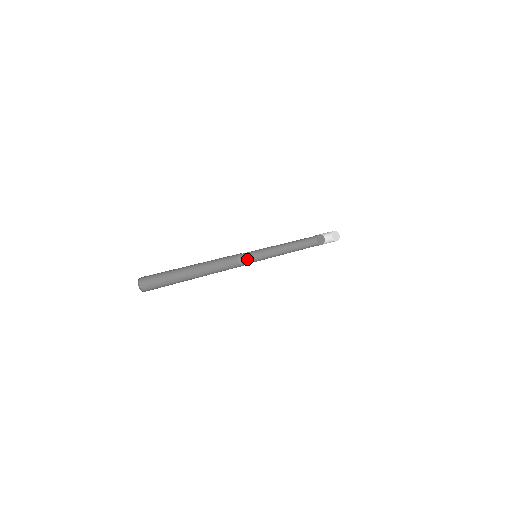
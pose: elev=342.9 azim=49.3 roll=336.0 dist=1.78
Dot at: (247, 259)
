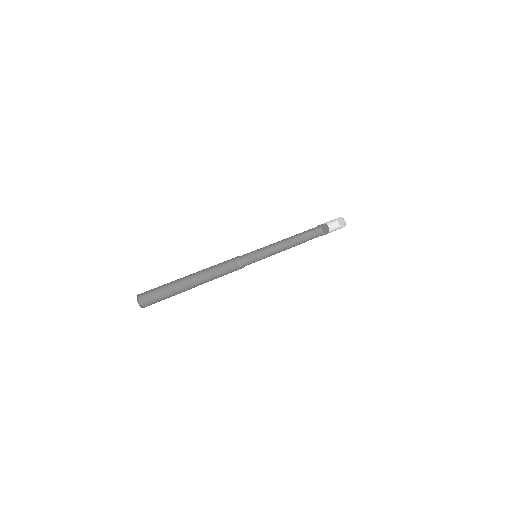
Dot at: (247, 255)
